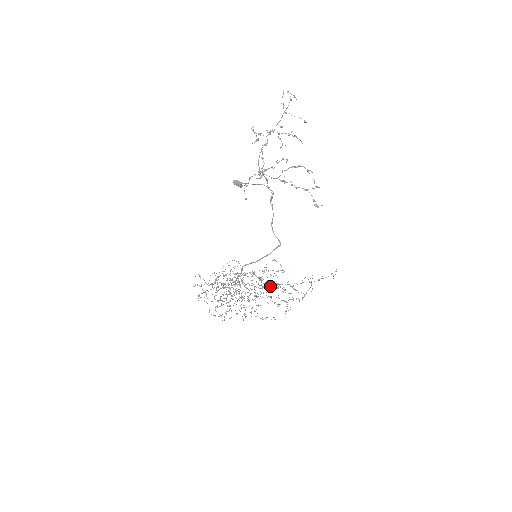
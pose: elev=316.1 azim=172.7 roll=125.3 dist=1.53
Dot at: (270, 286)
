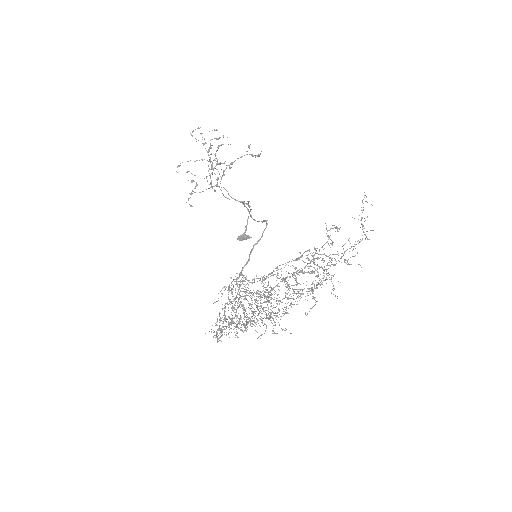
Dot at: (293, 273)
